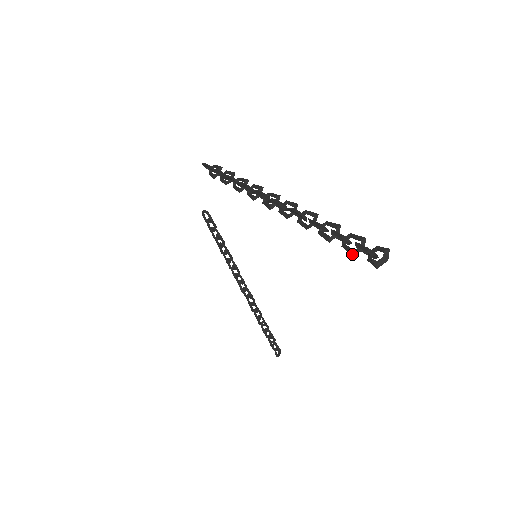
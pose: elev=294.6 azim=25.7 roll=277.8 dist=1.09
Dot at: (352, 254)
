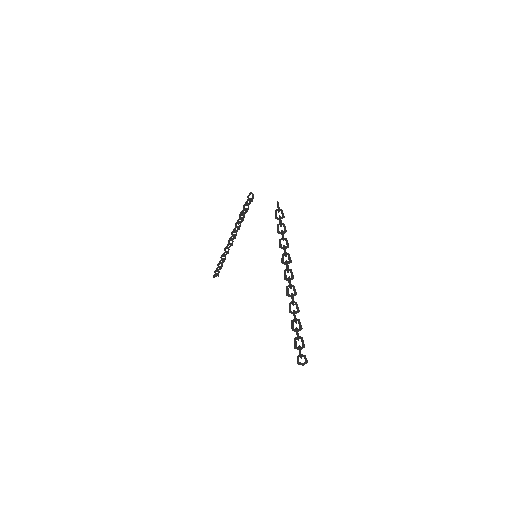
Dot at: (295, 347)
